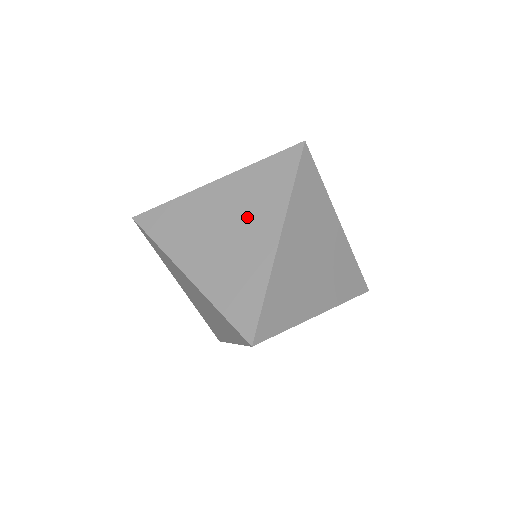
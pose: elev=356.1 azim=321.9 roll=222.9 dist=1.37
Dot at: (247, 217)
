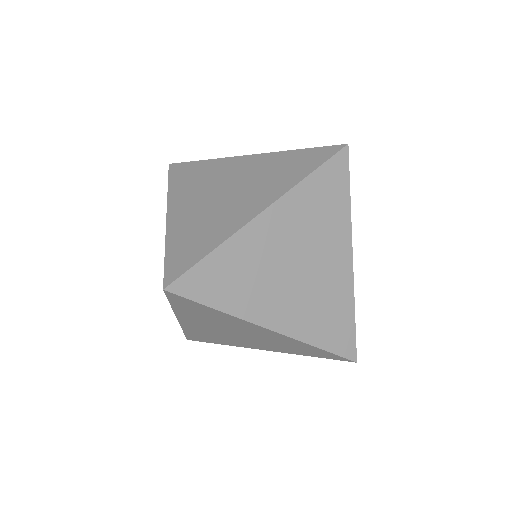
Dot at: (316, 245)
